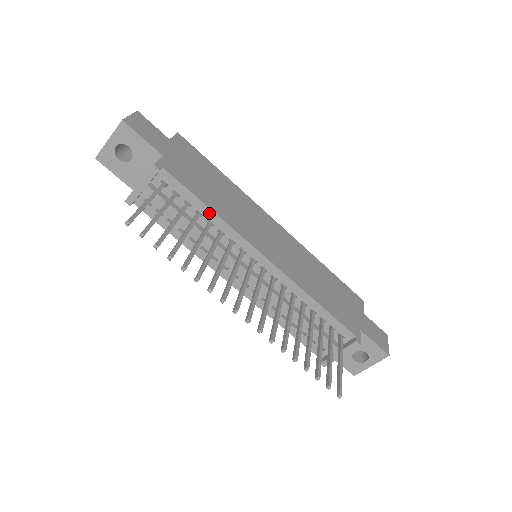
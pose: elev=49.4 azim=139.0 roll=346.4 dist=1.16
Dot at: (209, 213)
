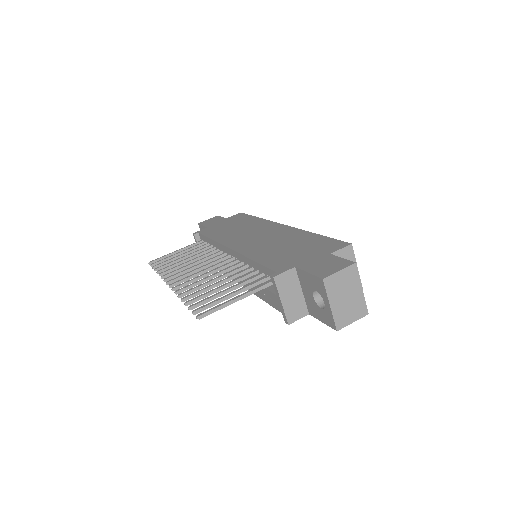
Dot at: (212, 242)
